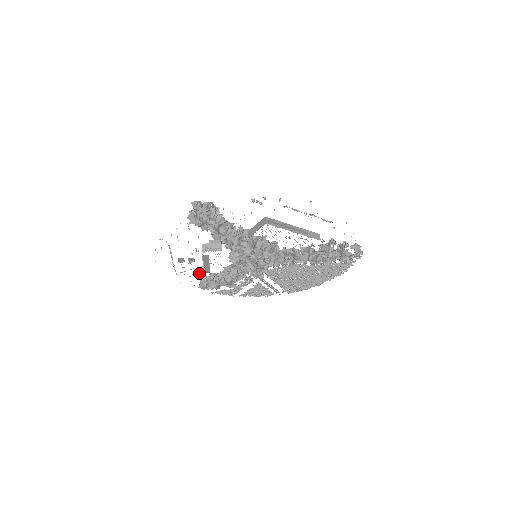
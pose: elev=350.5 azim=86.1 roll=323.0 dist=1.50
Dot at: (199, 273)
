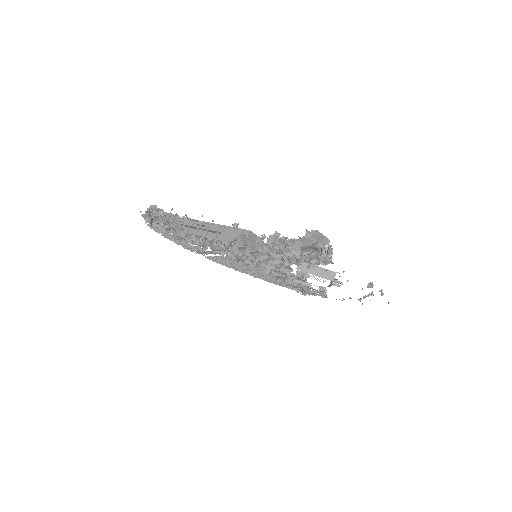
Dot at: (182, 227)
